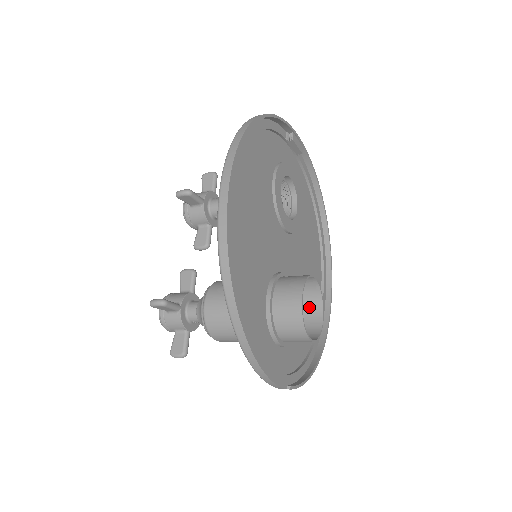
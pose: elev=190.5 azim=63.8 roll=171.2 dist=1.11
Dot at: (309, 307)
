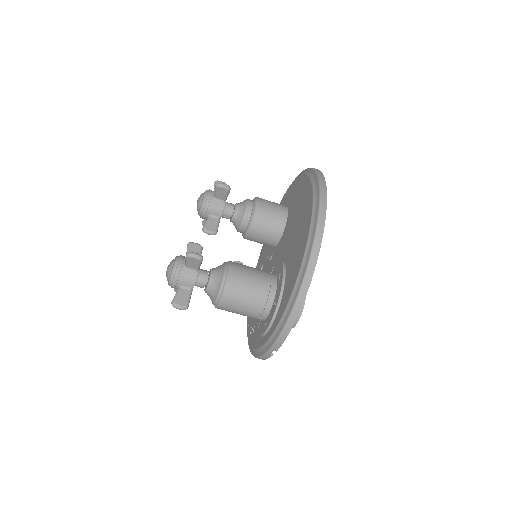
Dot at: occluded
